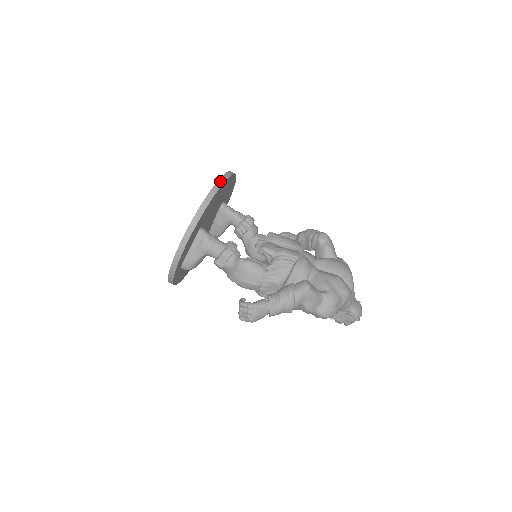
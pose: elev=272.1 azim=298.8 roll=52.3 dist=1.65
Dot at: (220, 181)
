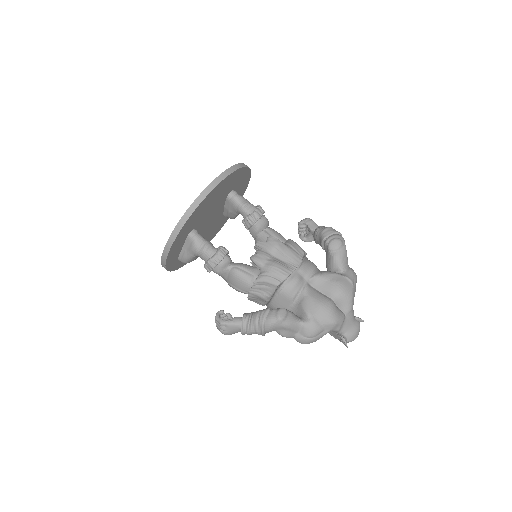
Dot at: (207, 190)
